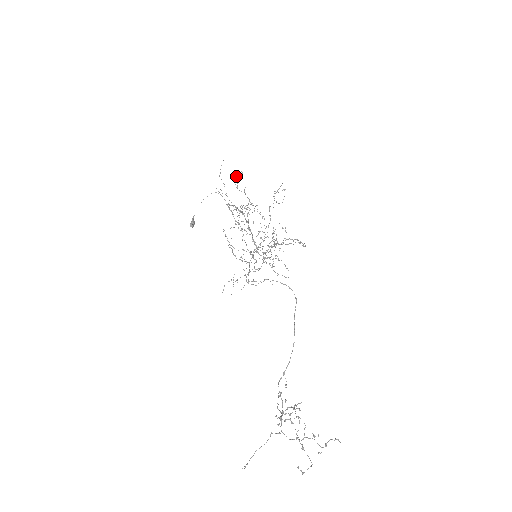
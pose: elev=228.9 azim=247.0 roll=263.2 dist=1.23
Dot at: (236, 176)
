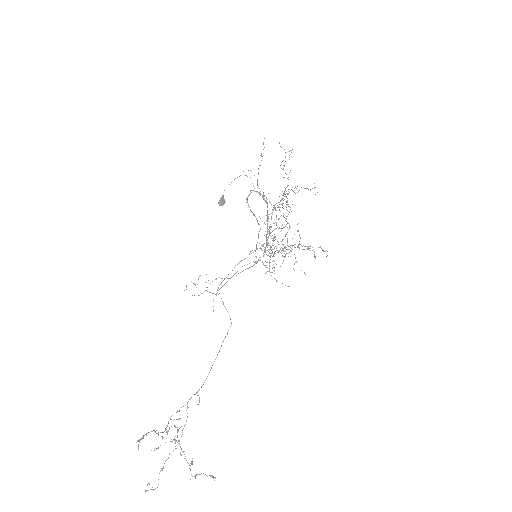
Dot at: occluded
